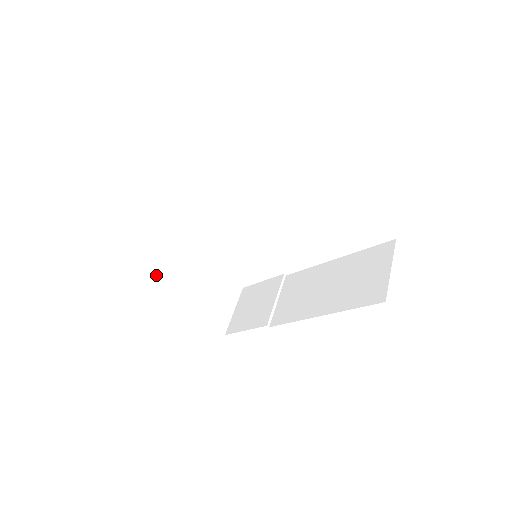
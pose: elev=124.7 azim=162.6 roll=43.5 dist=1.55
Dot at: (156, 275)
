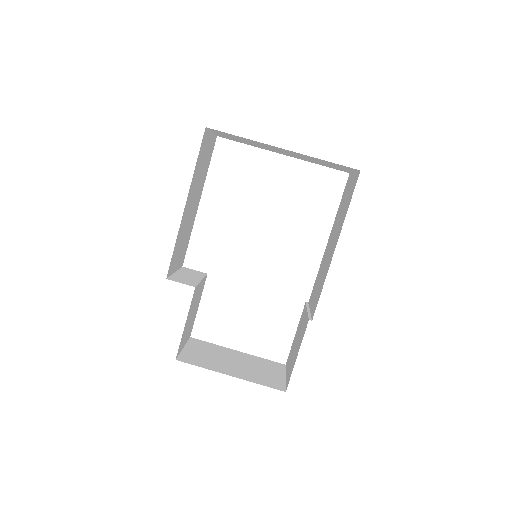
Dot at: (183, 355)
